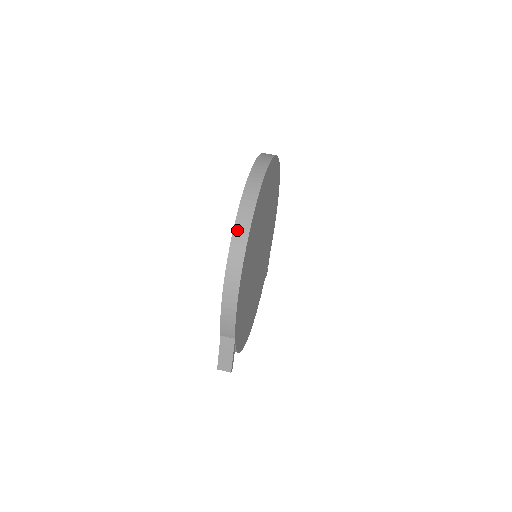
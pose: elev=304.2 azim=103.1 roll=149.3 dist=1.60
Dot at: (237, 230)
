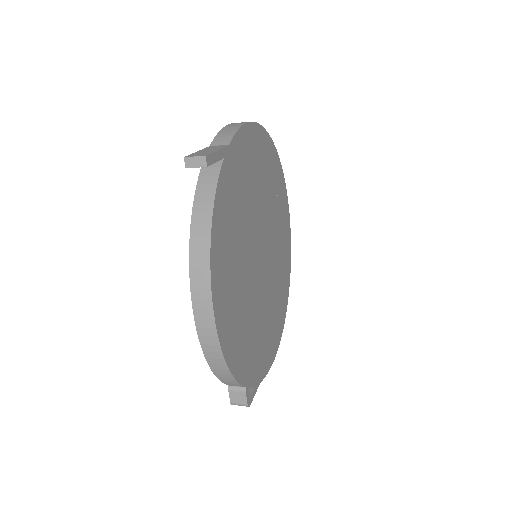
Dot at: occluded
